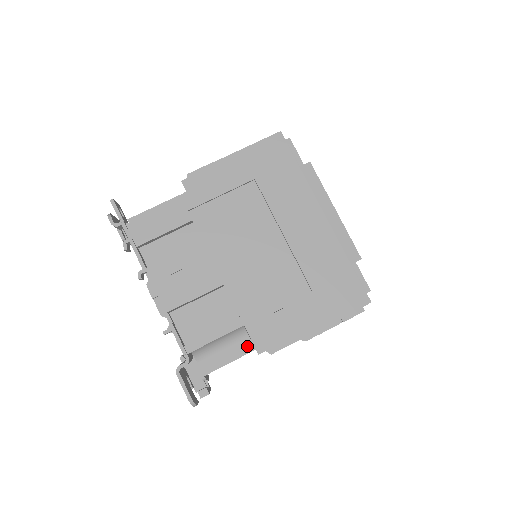
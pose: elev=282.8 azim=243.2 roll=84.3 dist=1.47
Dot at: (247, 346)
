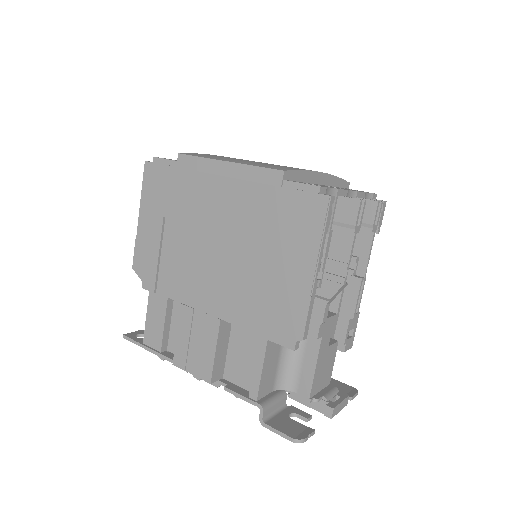
Dot at: (313, 340)
